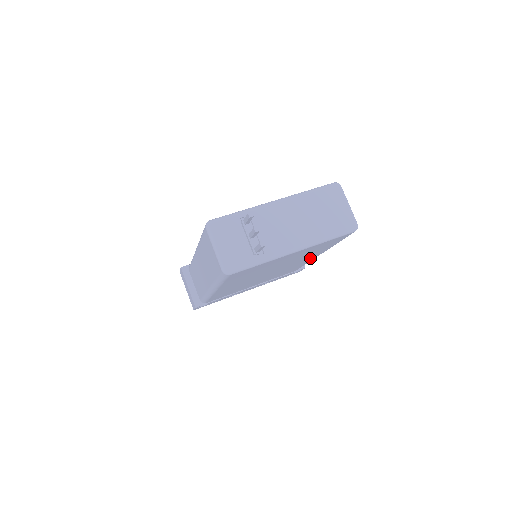
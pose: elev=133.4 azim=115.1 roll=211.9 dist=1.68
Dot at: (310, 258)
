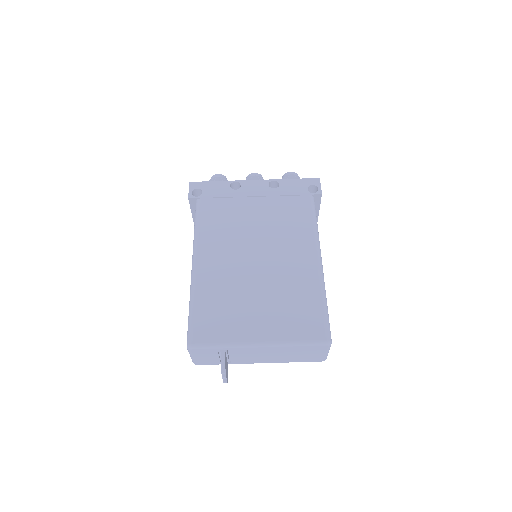
Dot at: occluded
